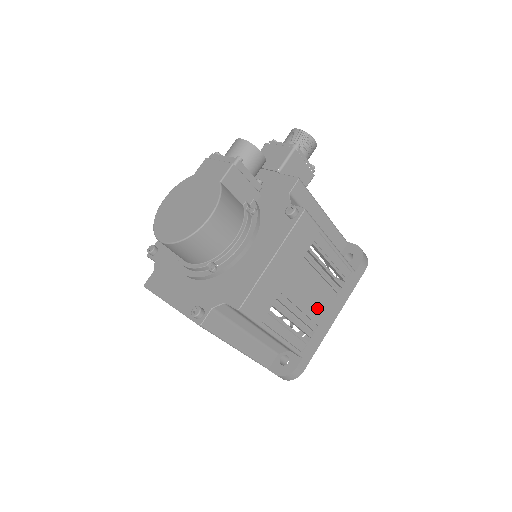
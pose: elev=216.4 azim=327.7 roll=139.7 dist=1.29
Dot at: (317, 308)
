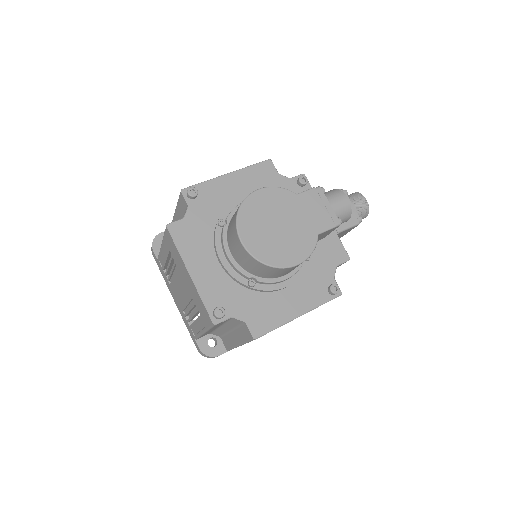
Dot at: occluded
